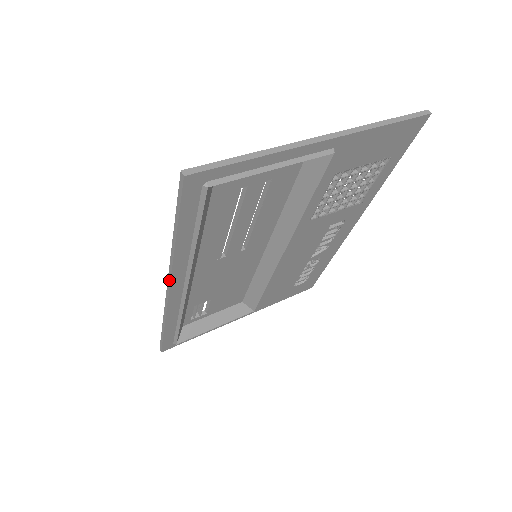
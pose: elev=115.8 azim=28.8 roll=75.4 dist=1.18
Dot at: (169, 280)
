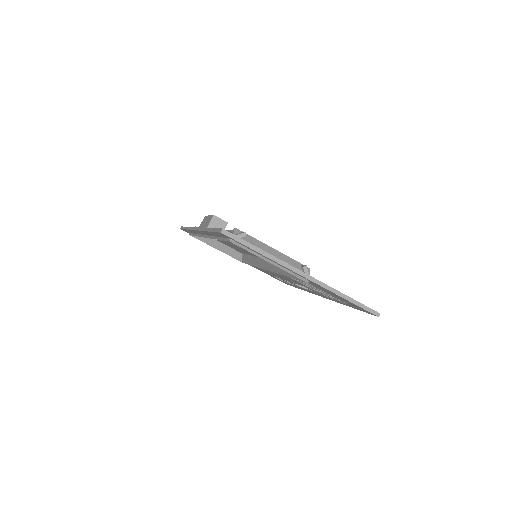
Dot at: (199, 229)
